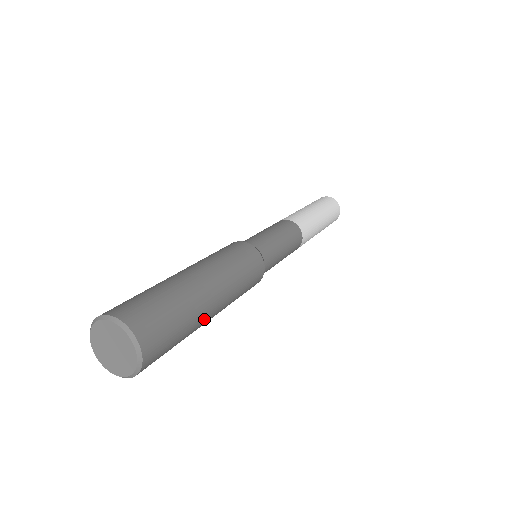
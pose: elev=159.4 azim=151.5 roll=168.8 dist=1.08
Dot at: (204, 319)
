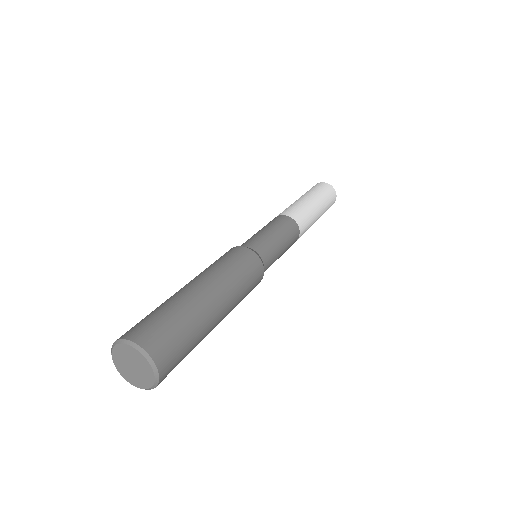
Dot at: (210, 331)
